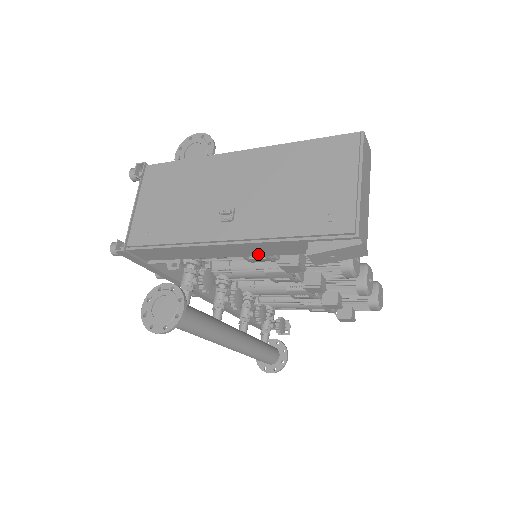
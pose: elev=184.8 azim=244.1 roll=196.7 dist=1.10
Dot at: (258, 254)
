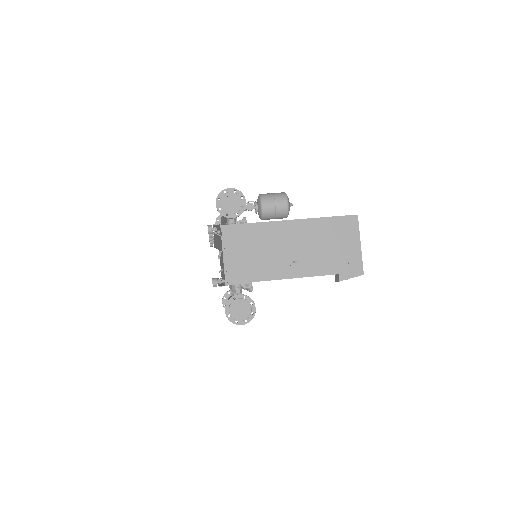
Dot at: occluded
